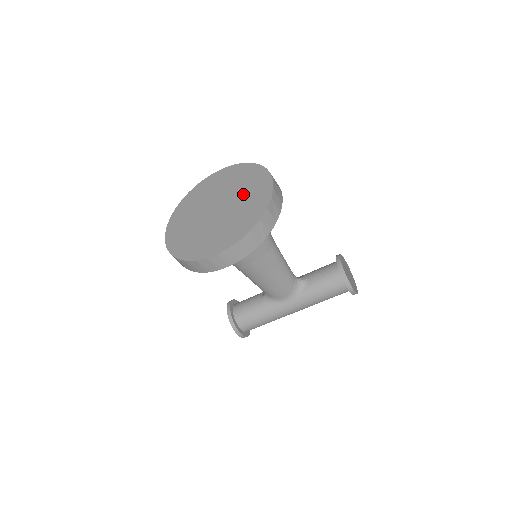
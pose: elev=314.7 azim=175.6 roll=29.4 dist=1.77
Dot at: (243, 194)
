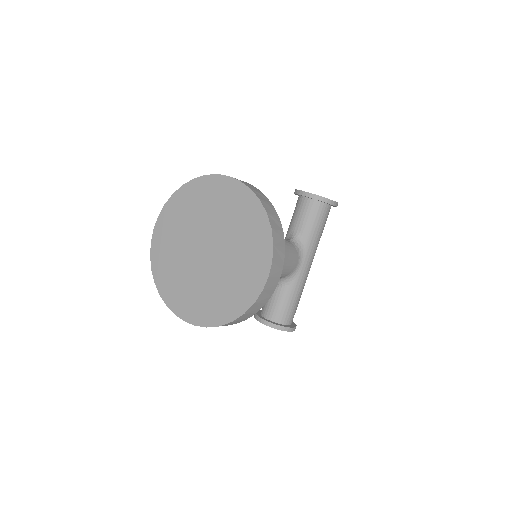
Dot at: (215, 214)
